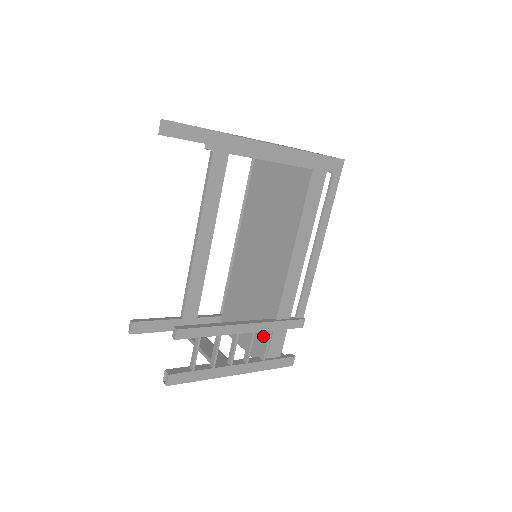
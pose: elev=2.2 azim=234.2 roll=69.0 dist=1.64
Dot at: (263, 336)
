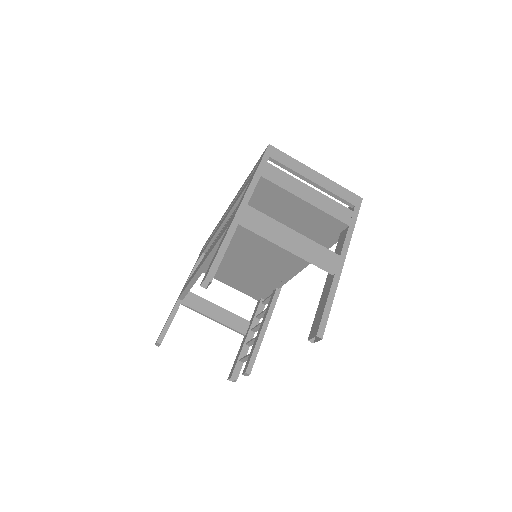
Dot at: (261, 291)
